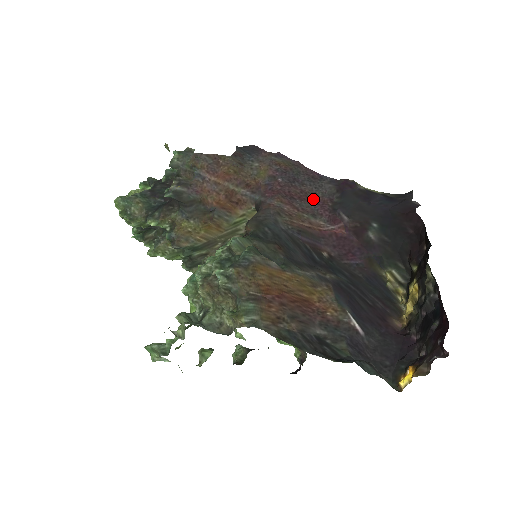
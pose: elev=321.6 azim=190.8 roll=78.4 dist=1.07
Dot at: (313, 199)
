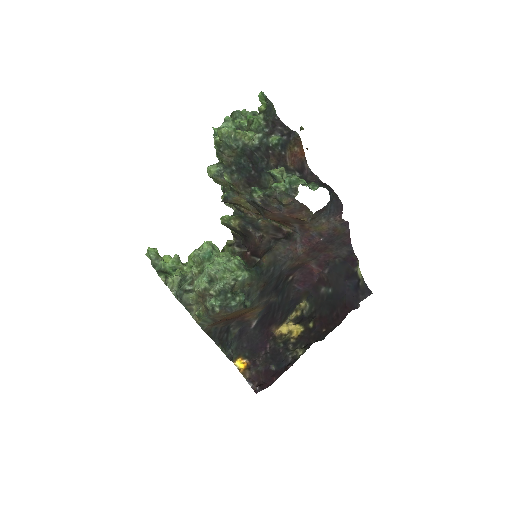
Dot at: (326, 252)
